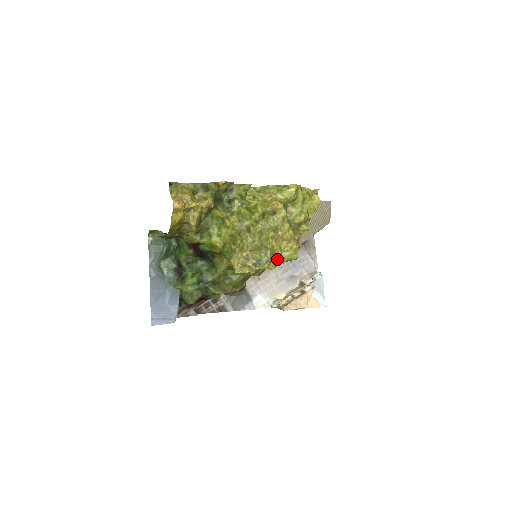
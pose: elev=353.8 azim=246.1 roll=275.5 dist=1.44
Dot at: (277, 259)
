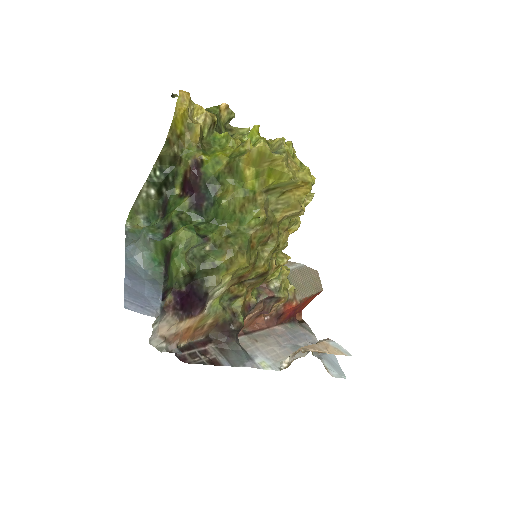
Dot at: (292, 173)
